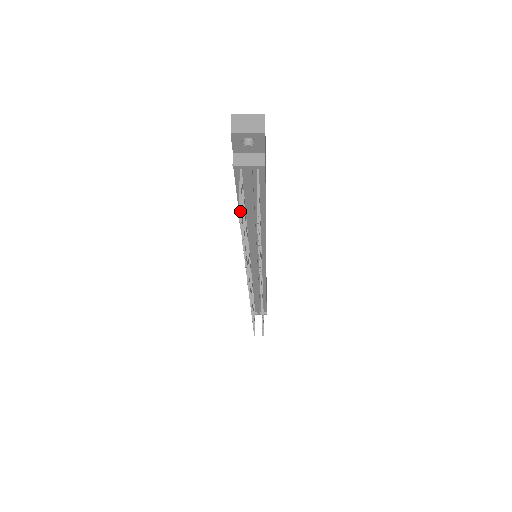
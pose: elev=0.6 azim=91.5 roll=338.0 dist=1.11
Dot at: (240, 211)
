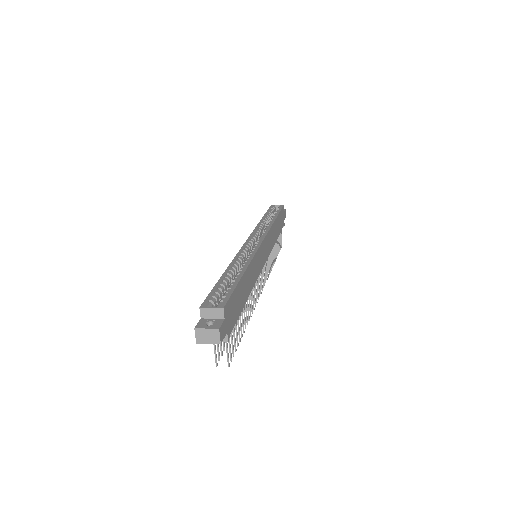
Dot at: (216, 363)
